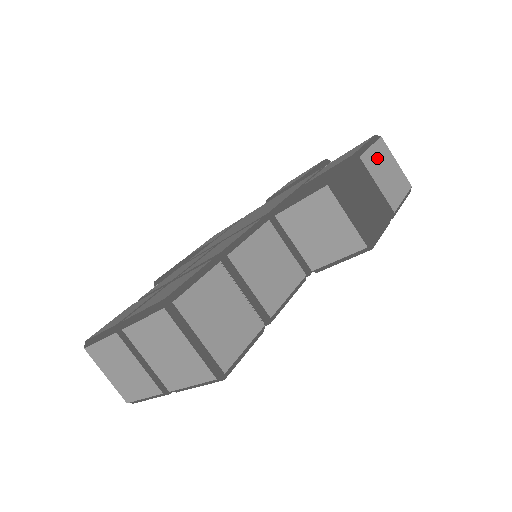
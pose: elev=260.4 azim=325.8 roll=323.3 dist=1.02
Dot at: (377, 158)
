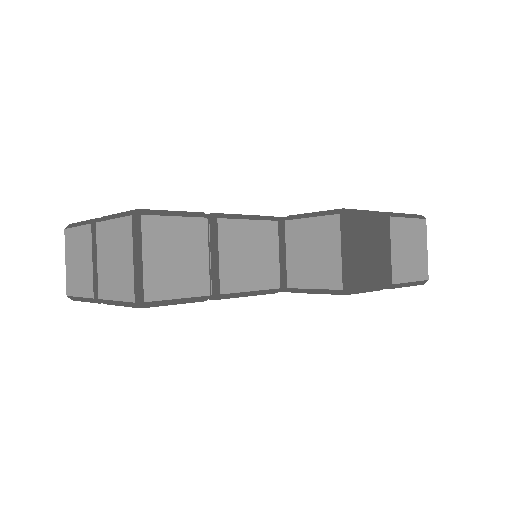
Dot at: (408, 231)
